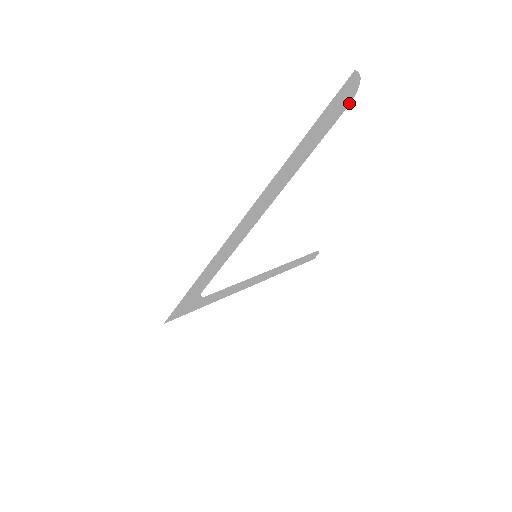
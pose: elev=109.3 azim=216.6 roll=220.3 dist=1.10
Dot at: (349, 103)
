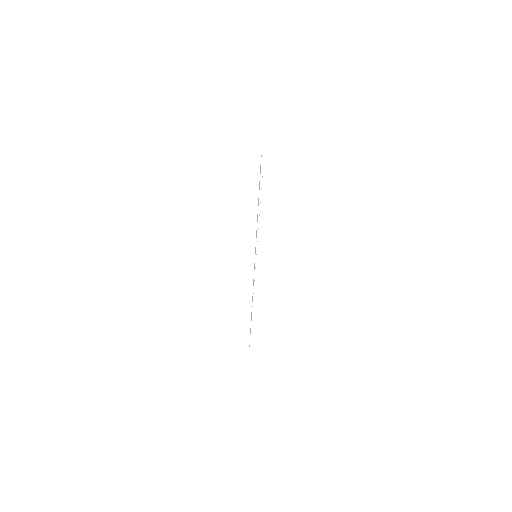
Dot at: occluded
